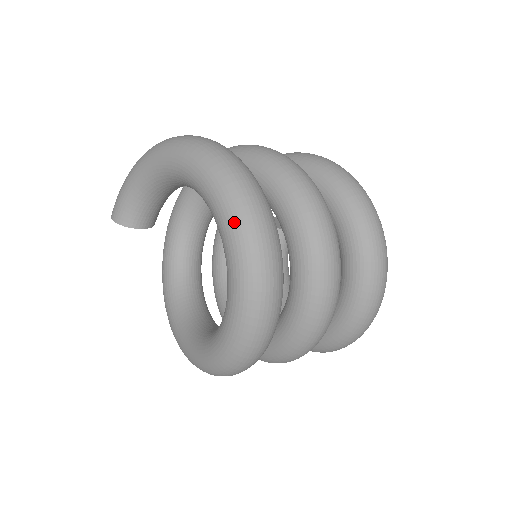
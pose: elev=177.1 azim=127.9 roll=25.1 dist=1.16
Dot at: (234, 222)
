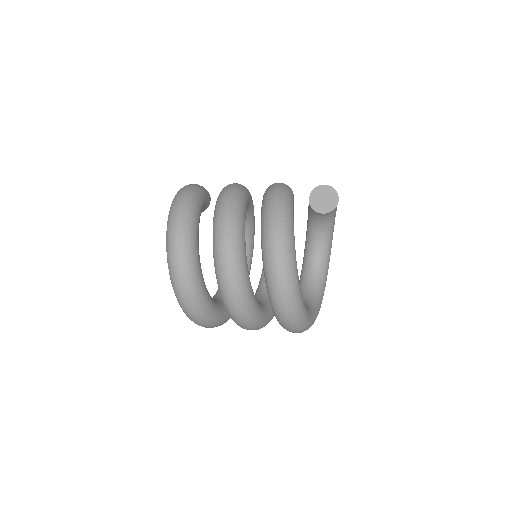
Dot at: (177, 300)
